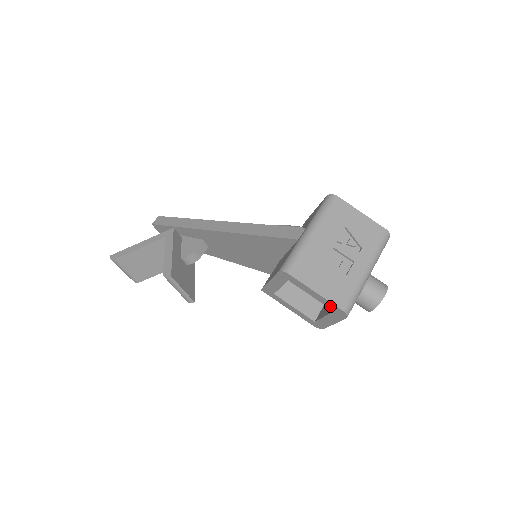
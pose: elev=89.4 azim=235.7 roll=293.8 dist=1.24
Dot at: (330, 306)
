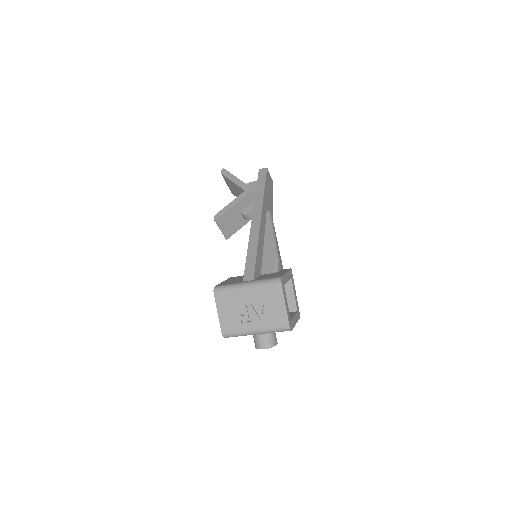
Dot at: occluded
